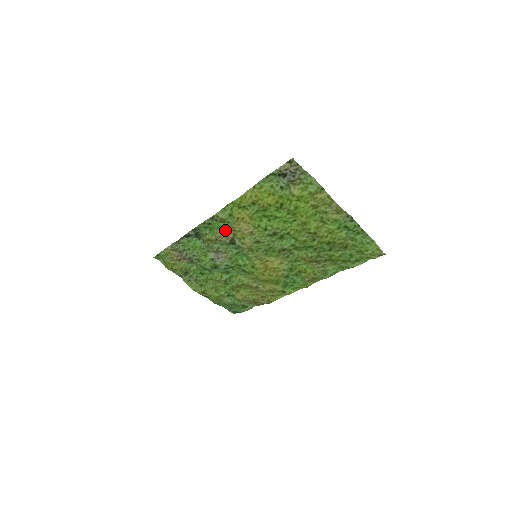
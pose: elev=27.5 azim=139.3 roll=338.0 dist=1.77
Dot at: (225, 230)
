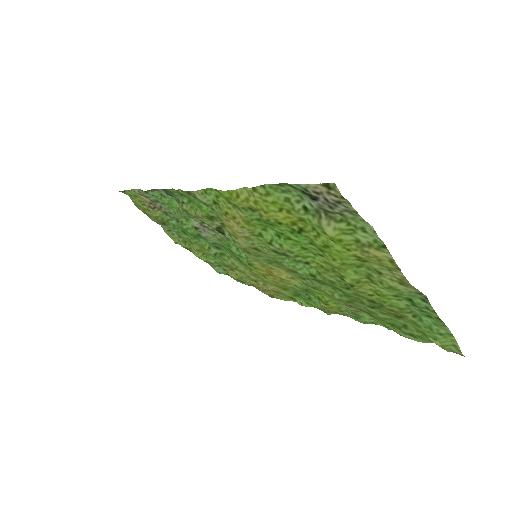
Dot at: (208, 214)
